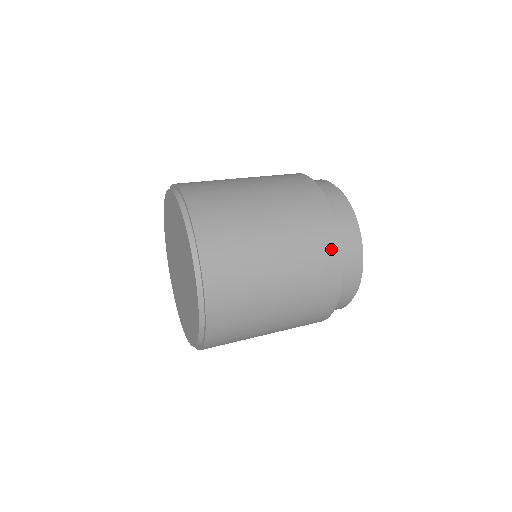
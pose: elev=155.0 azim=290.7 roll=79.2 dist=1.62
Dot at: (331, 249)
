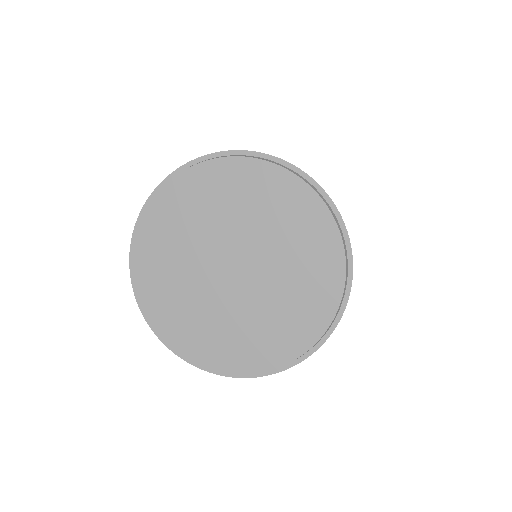
Dot at: occluded
